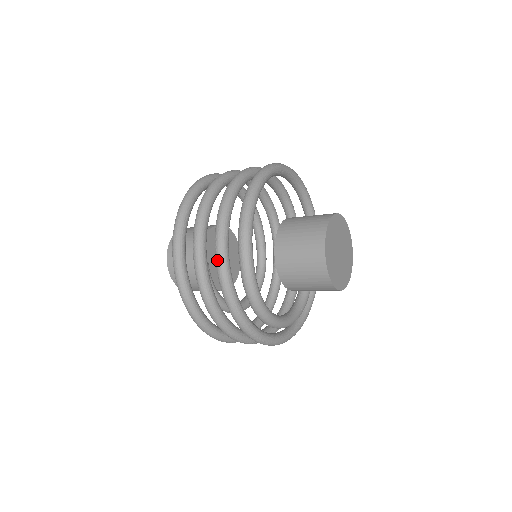
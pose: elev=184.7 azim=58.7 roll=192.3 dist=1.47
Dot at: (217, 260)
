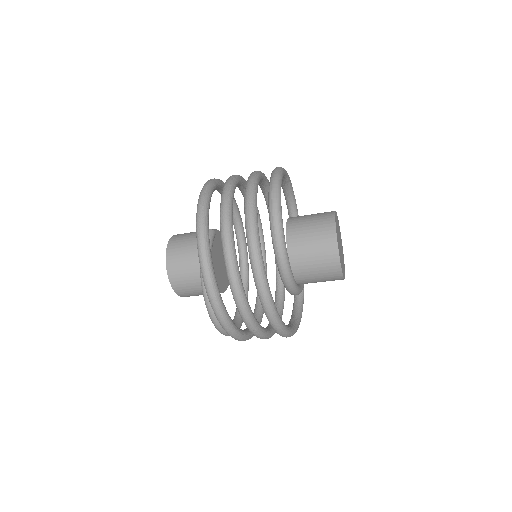
Dot at: (251, 175)
